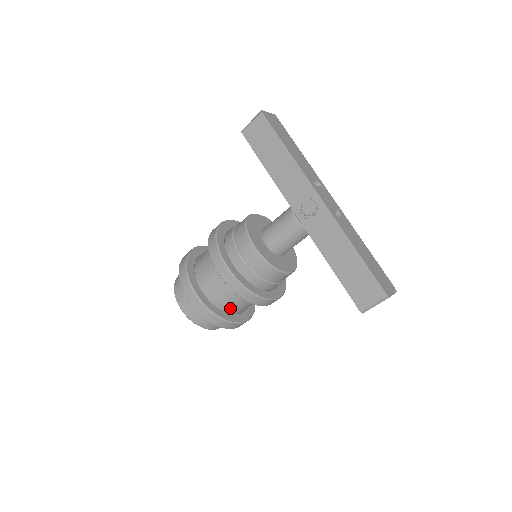
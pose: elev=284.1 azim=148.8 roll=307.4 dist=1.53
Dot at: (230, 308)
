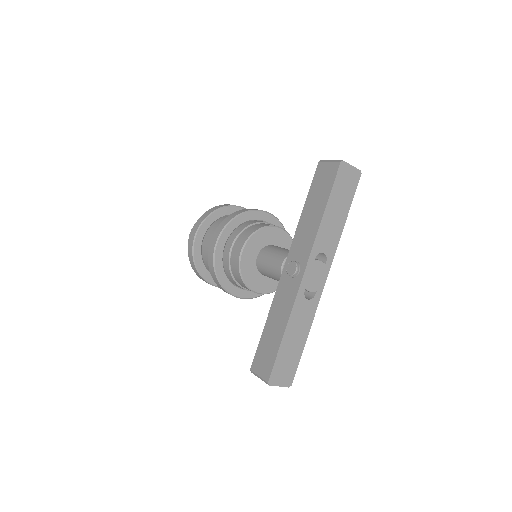
Dot at: occluded
